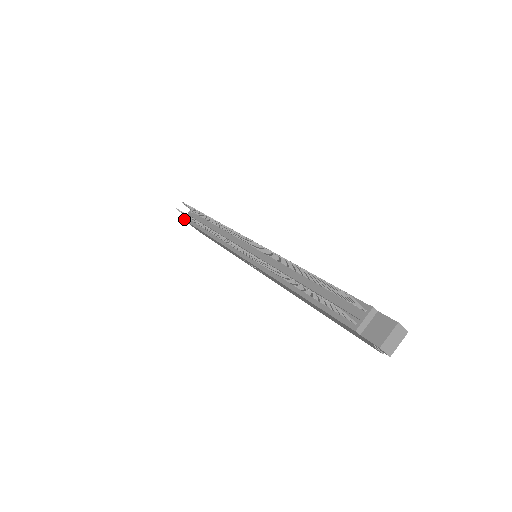
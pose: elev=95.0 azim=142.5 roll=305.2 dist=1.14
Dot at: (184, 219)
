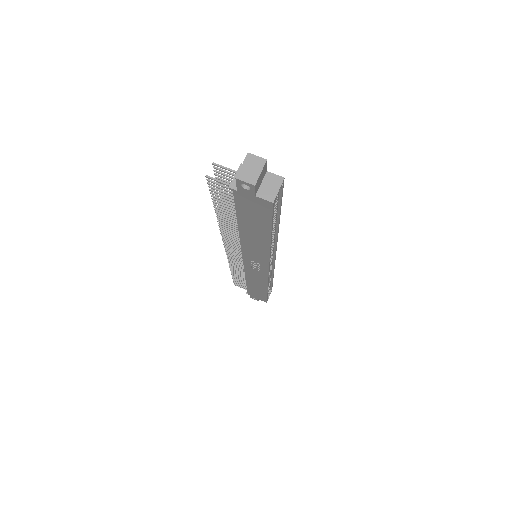
Dot at: (246, 293)
